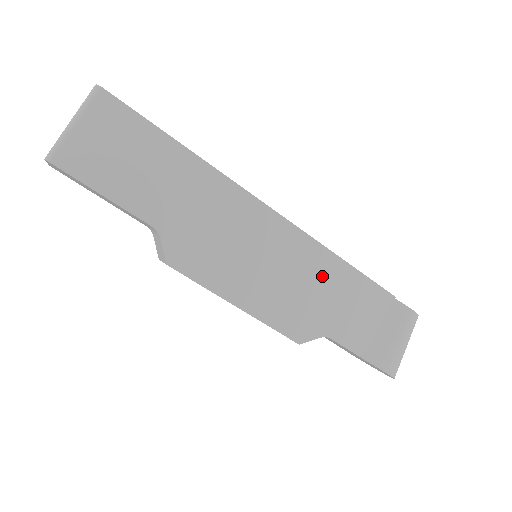
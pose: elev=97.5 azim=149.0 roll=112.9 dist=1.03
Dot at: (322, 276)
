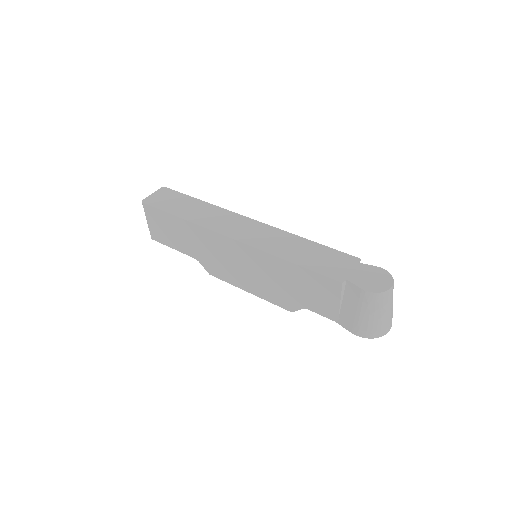
Dot at: (282, 273)
